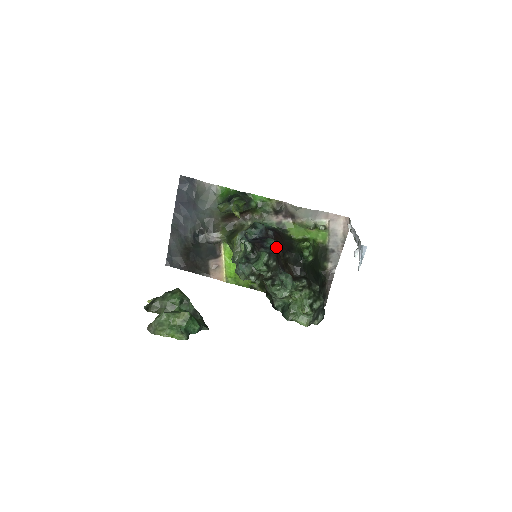
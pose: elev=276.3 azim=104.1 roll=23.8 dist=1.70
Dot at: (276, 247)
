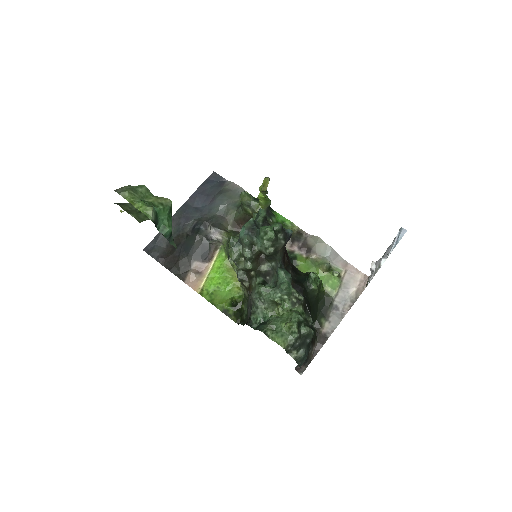
Dot at: (291, 230)
